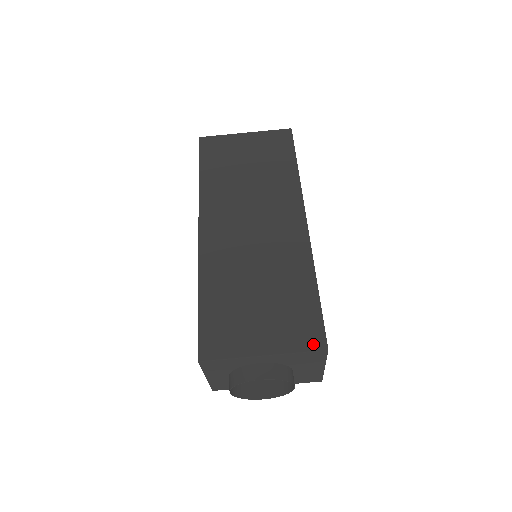
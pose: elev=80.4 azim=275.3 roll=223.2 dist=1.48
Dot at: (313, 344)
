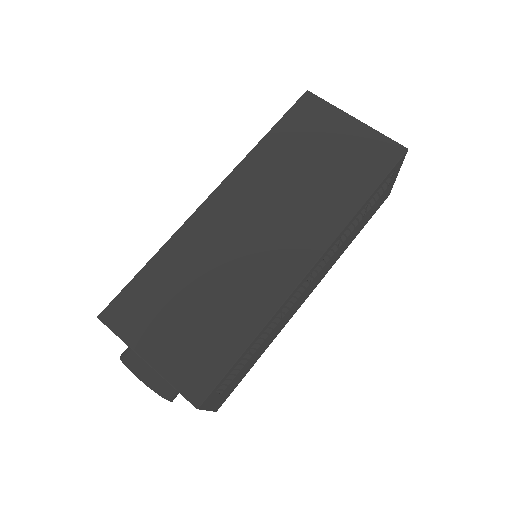
Dot at: (191, 391)
